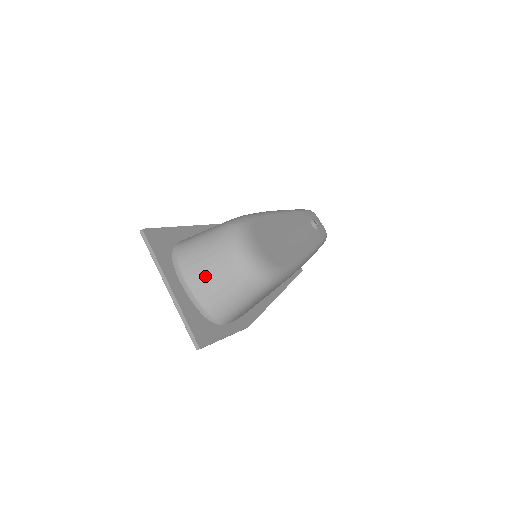
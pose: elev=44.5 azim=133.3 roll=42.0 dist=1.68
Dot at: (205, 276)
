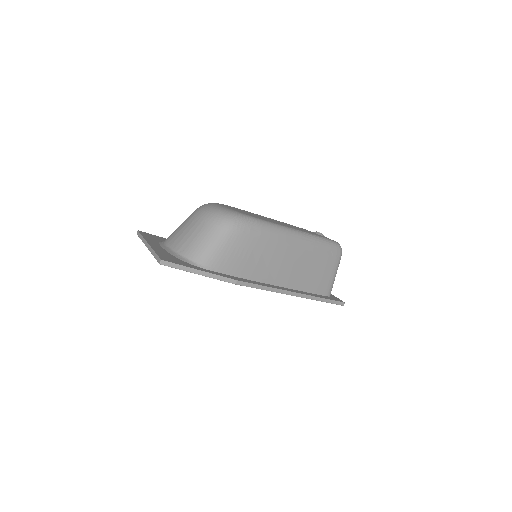
Dot at: (180, 234)
